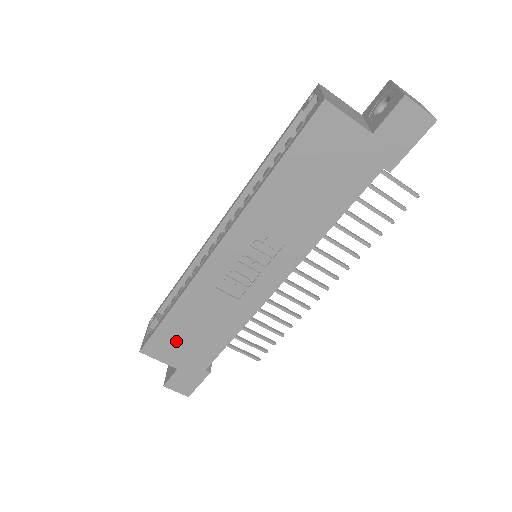
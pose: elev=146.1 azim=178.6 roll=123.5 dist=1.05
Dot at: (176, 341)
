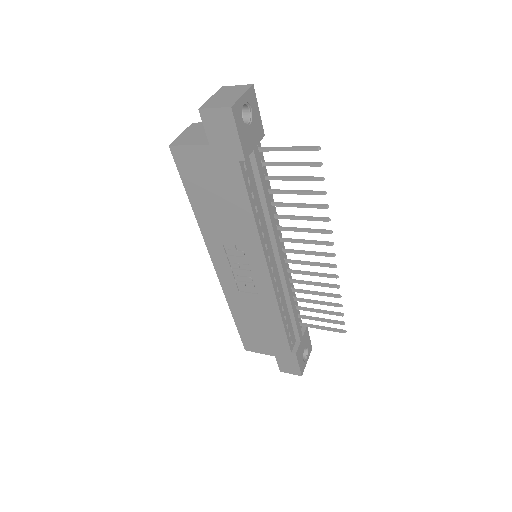
Dot at: (255, 336)
